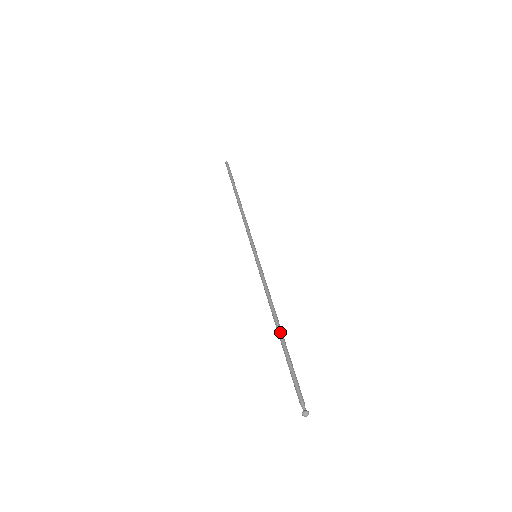
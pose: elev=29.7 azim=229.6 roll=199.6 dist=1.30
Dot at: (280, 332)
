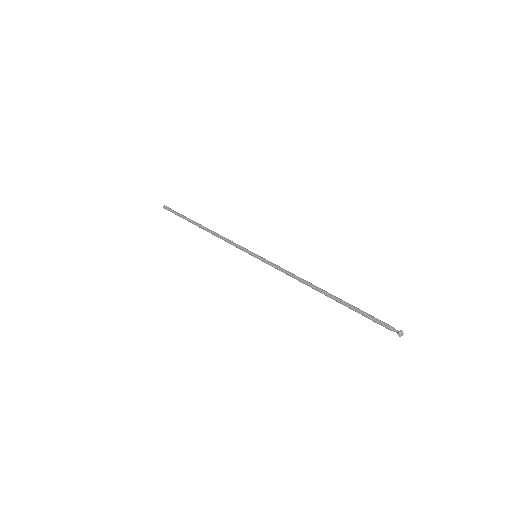
Dot at: occluded
